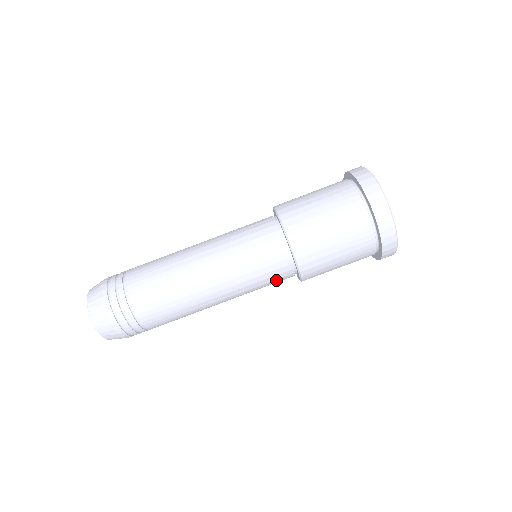
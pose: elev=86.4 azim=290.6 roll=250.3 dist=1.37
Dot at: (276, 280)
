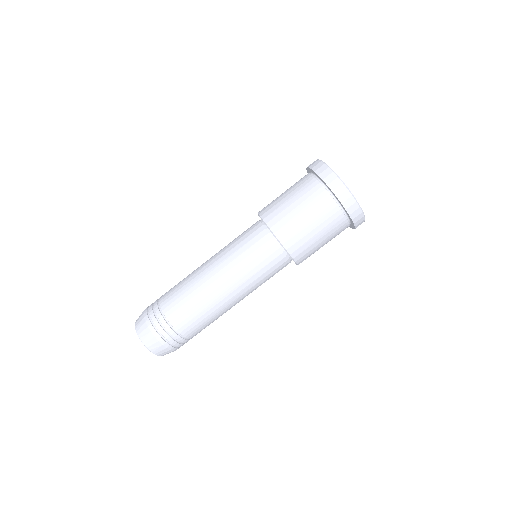
Dot at: occluded
